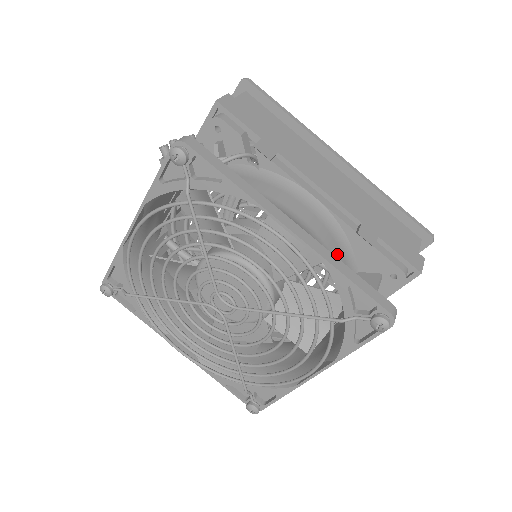
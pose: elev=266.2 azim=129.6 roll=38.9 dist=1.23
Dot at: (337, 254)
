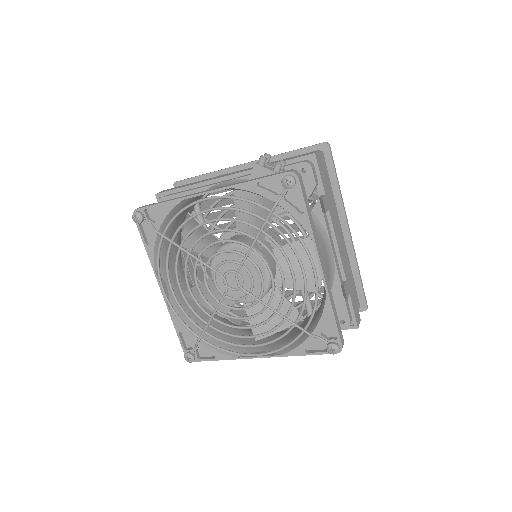
Dot at: occluded
